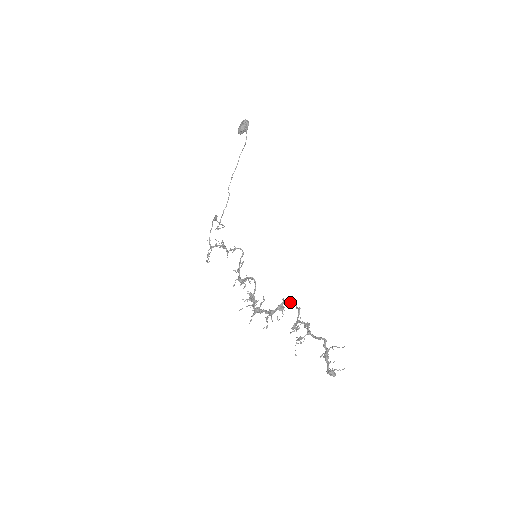
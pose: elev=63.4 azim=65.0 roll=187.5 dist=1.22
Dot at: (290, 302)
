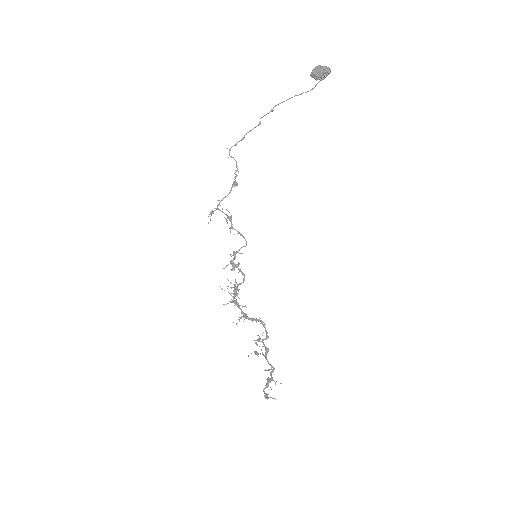
Dot at: (264, 327)
